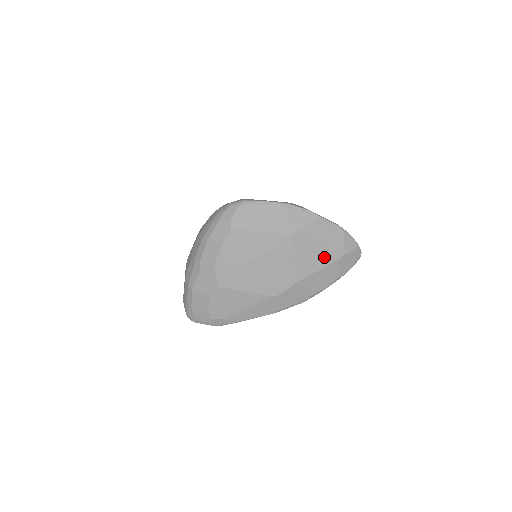
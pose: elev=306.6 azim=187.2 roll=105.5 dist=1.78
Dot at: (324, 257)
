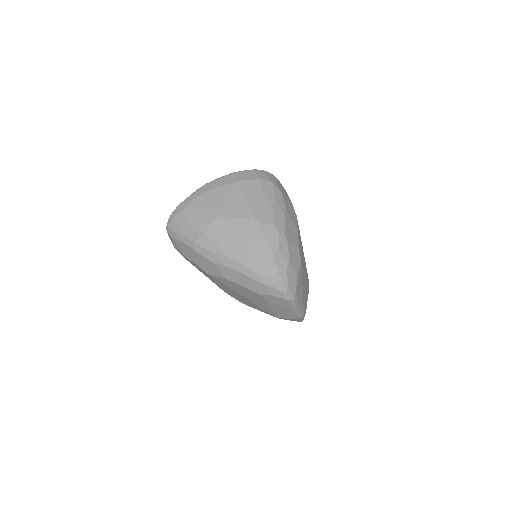
Dot at: occluded
